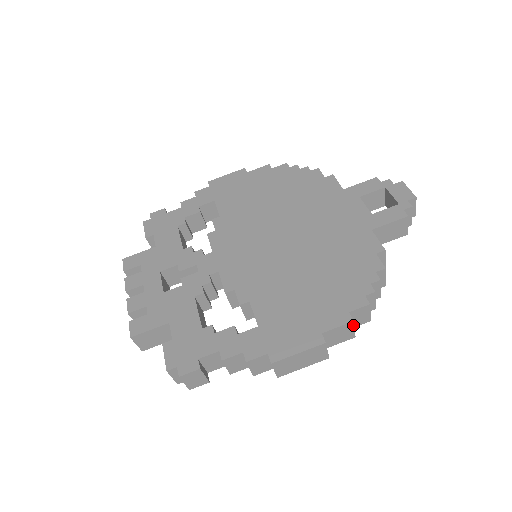
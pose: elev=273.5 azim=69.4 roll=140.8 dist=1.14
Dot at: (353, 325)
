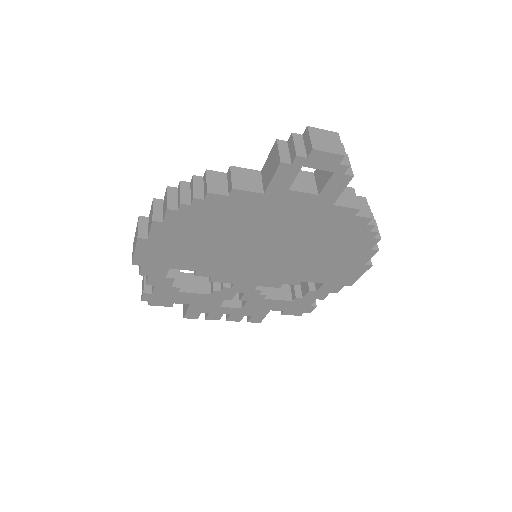
Dot at: (377, 246)
